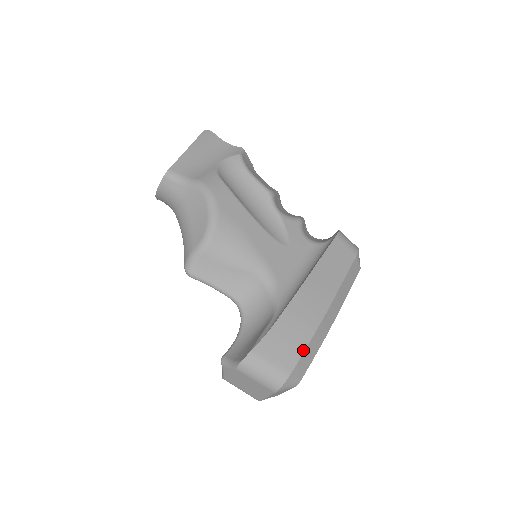
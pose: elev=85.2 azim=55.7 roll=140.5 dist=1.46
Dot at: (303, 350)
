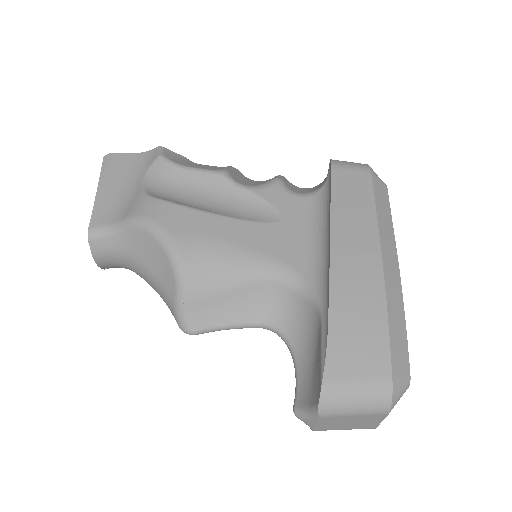
Dot at: (387, 336)
